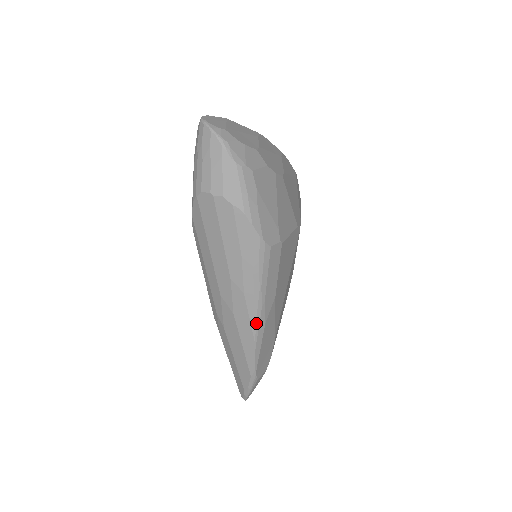
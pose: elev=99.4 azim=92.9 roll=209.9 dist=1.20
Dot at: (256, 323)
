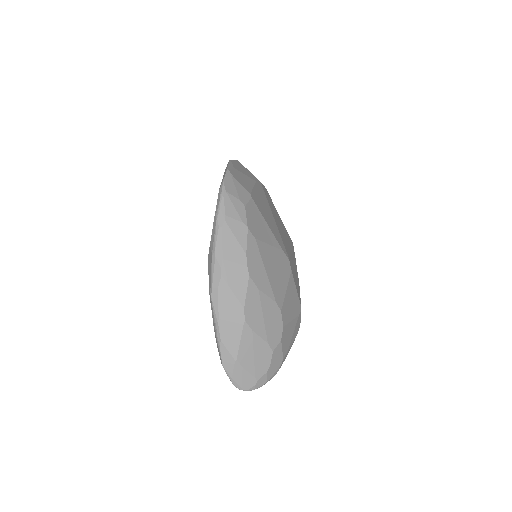
Dot at: occluded
